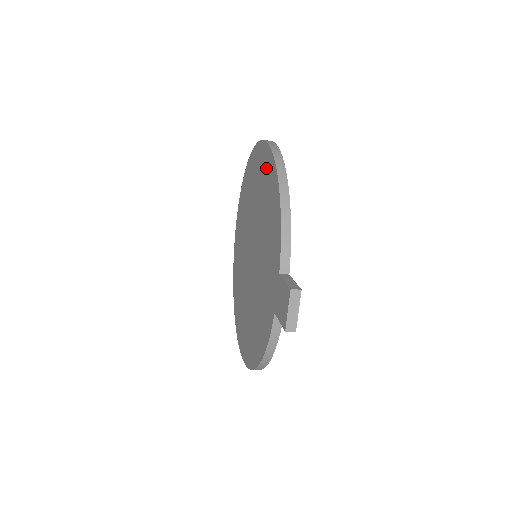
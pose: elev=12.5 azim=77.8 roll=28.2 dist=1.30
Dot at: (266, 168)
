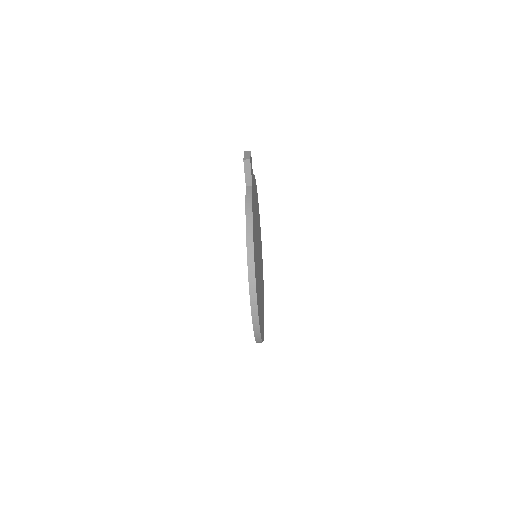
Dot at: occluded
